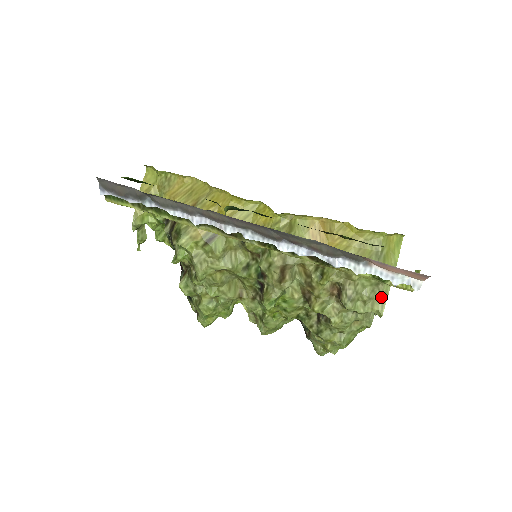
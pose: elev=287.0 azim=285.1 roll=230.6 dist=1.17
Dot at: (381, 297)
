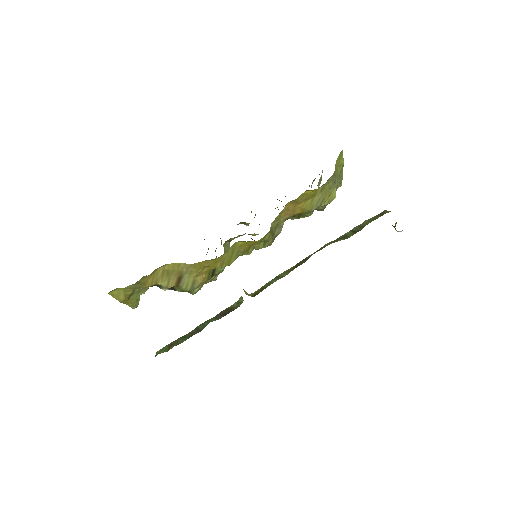
Dot at: (339, 183)
